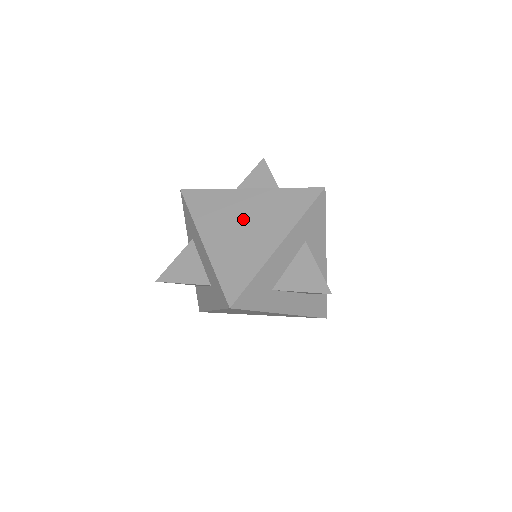
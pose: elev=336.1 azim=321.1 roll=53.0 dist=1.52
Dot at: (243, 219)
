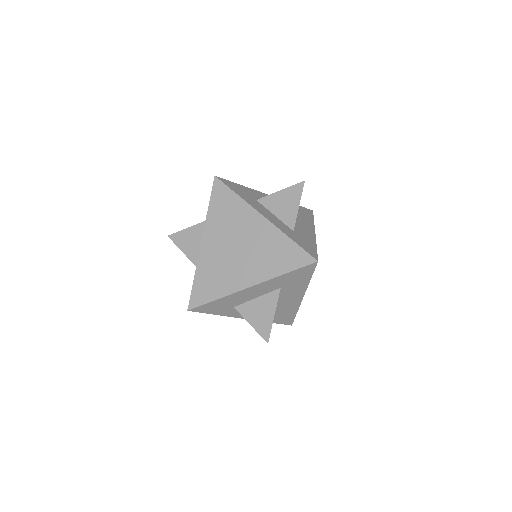
Dot at: (240, 243)
